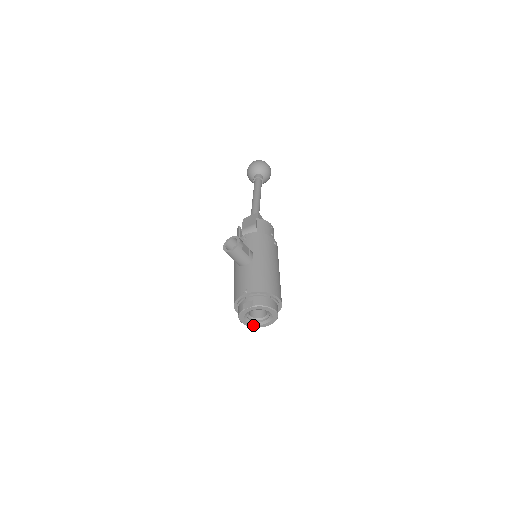
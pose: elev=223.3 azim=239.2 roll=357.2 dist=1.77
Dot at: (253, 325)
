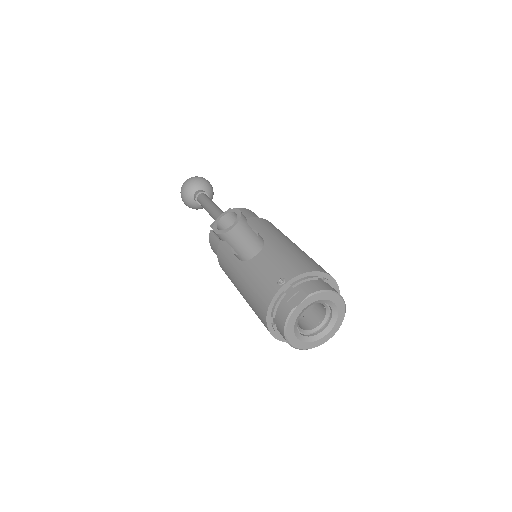
Dot at: (308, 344)
